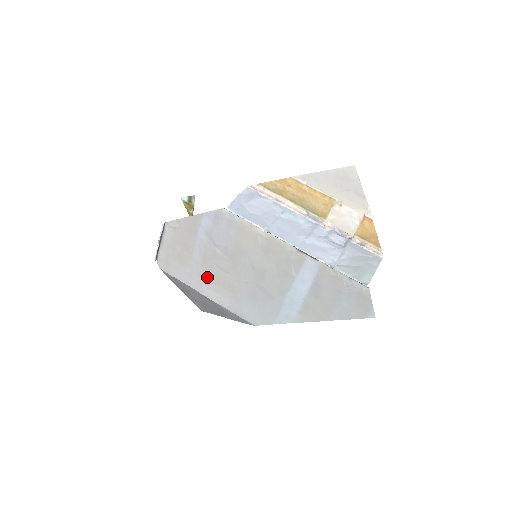
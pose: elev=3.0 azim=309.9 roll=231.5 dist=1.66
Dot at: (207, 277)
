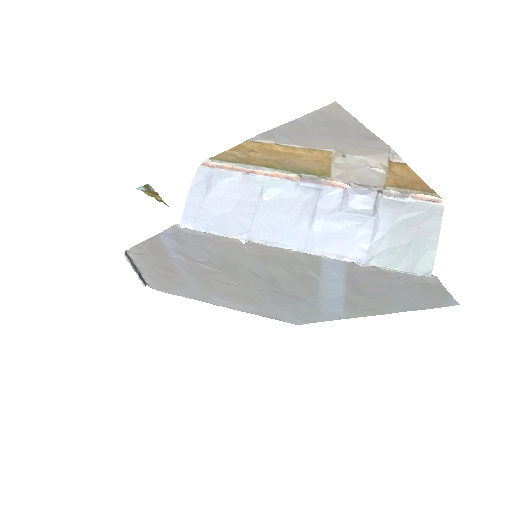
Dot at: (212, 291)
